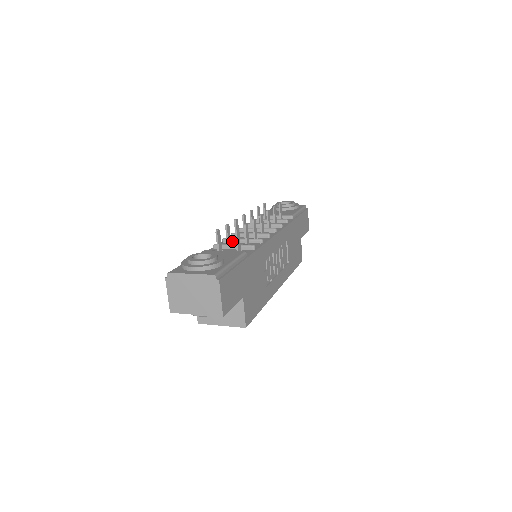
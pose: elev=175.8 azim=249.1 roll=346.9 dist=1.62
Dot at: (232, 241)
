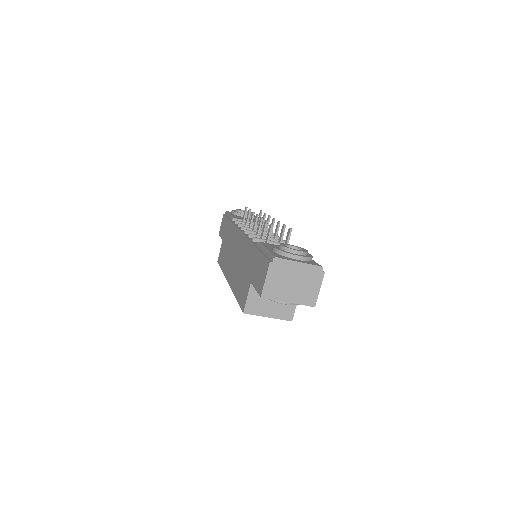
Dot at: occluded
